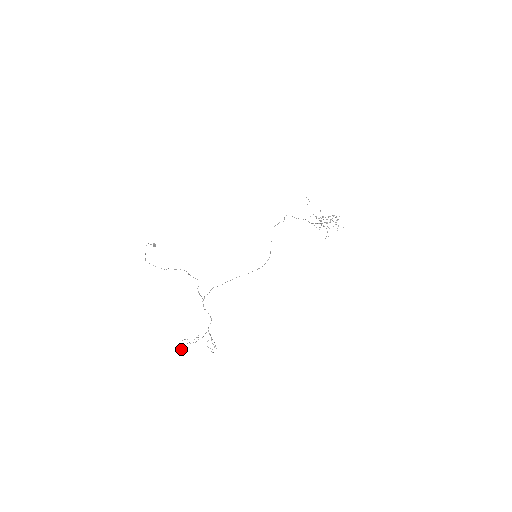
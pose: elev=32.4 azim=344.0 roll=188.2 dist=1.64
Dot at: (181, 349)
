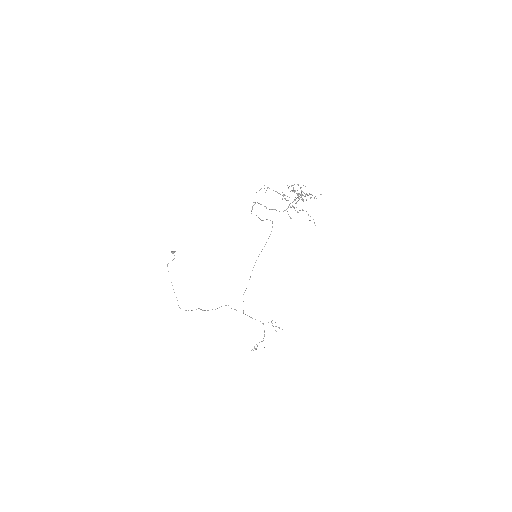
Dot at: occluded
